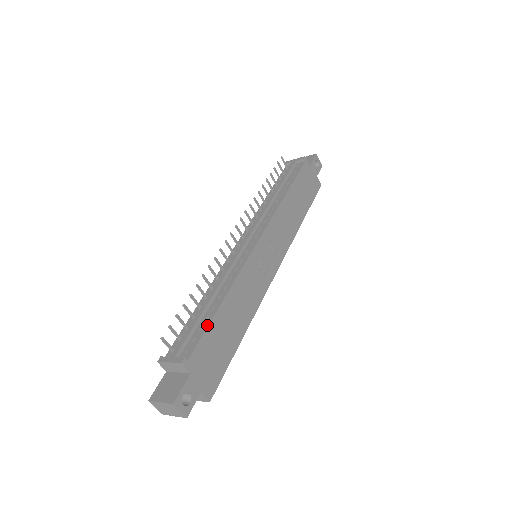
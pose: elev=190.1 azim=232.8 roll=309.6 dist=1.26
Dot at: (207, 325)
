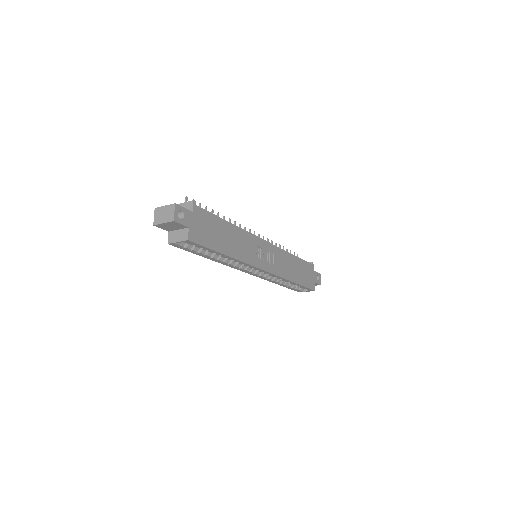
Dot at: (215, 215)
